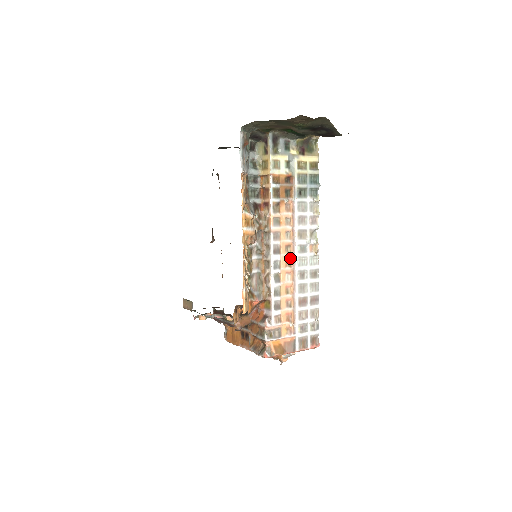
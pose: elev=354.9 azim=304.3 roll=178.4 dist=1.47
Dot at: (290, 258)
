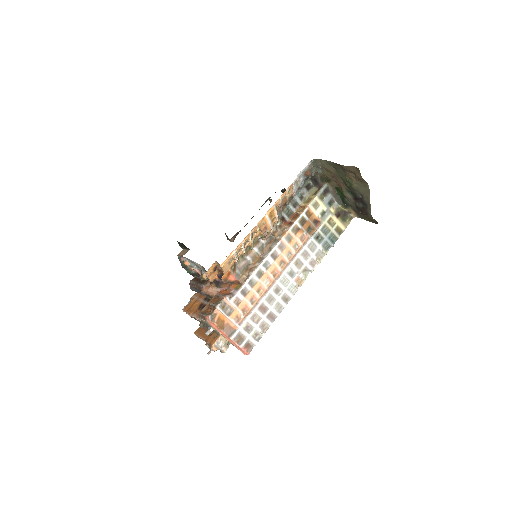
Dot at: (278, 271)
